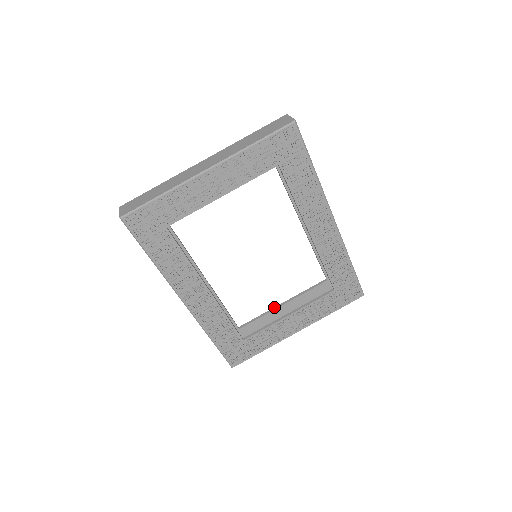
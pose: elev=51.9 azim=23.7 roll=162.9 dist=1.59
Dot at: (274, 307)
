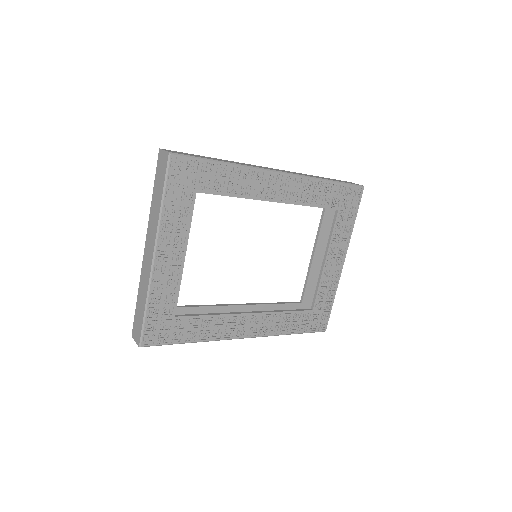
Dot at: (309, 264)
